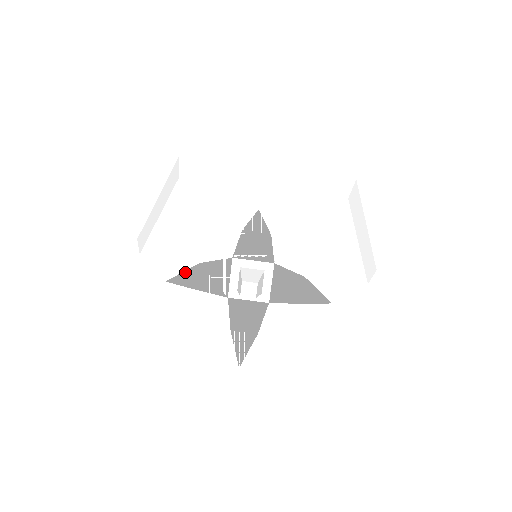
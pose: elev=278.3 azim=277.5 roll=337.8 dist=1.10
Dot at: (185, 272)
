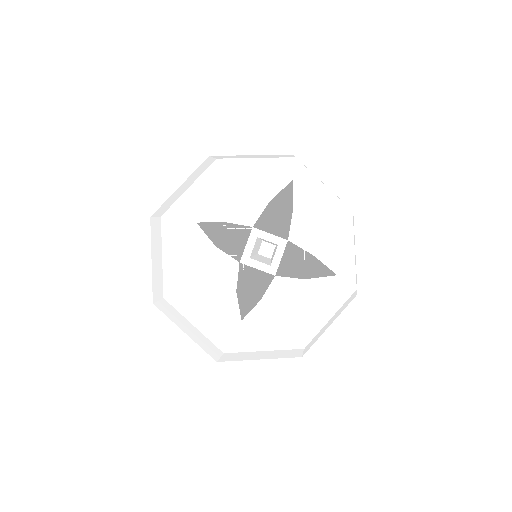
Dot at: (212, 223)
